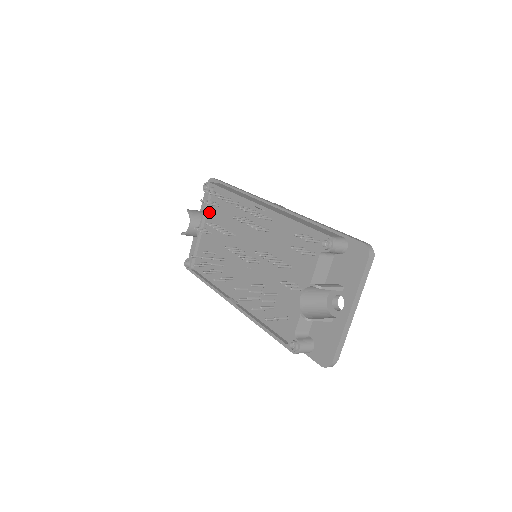
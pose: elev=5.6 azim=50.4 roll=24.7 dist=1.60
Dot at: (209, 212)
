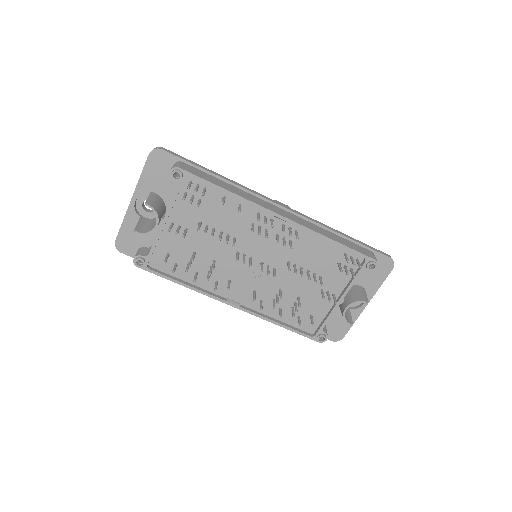
Dot at: (179, 205)
